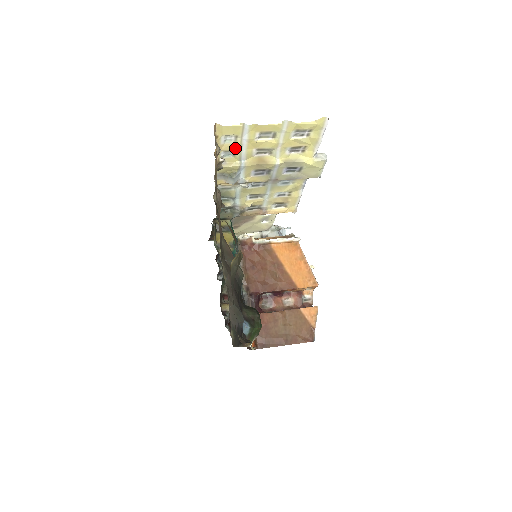
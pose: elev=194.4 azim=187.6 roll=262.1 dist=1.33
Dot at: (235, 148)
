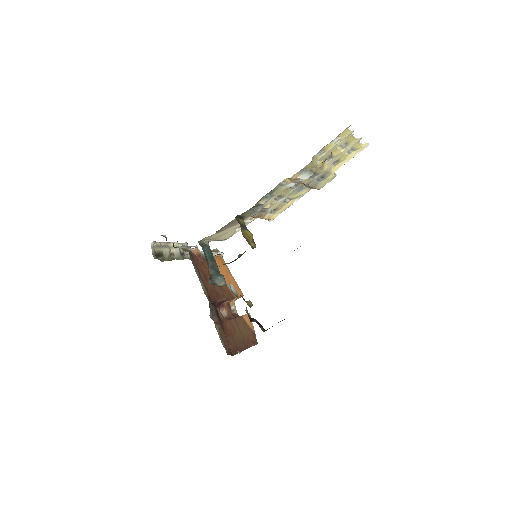
Dot at: (328, 149)
